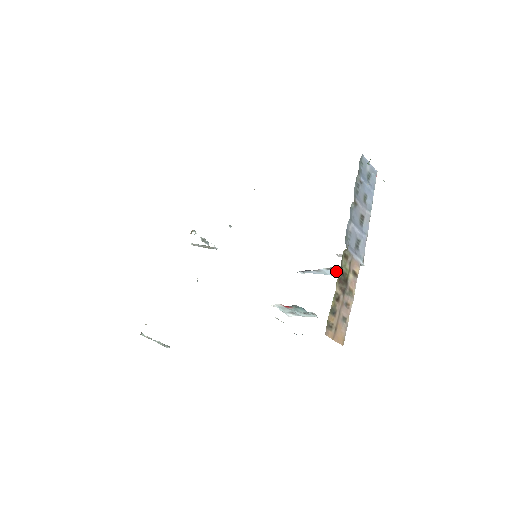
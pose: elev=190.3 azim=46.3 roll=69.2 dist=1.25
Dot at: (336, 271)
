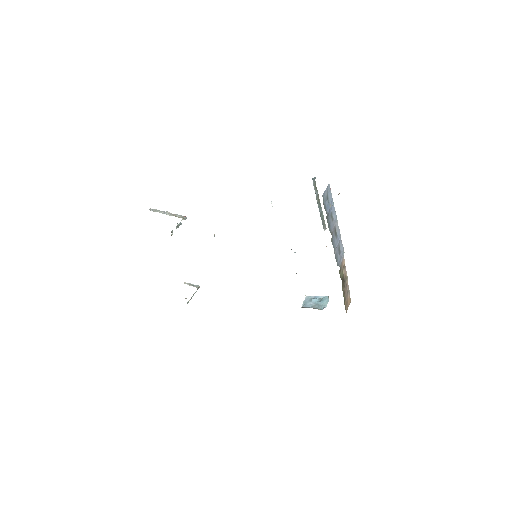
Dot at: occluded
